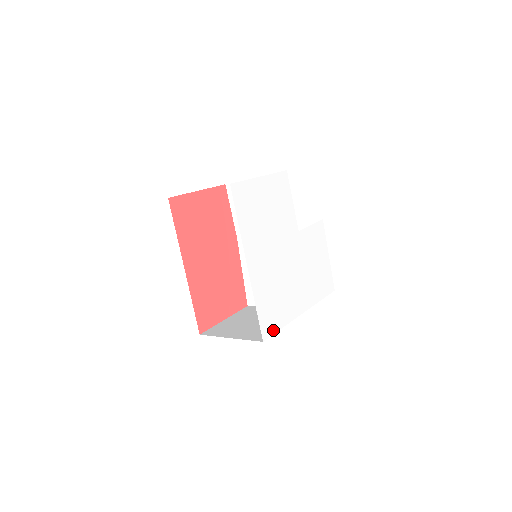
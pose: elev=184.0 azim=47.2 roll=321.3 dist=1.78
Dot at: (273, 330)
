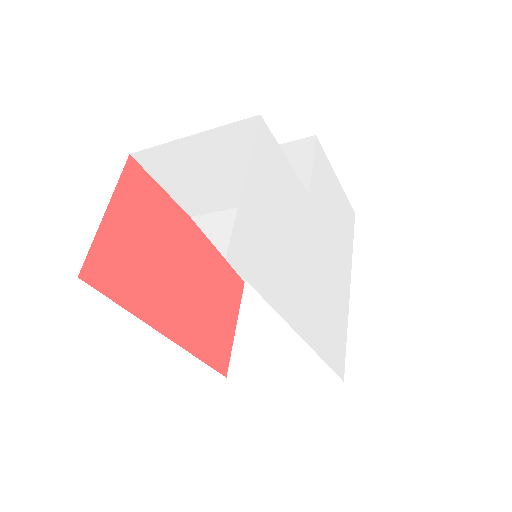
Dot at: (343, 354)
